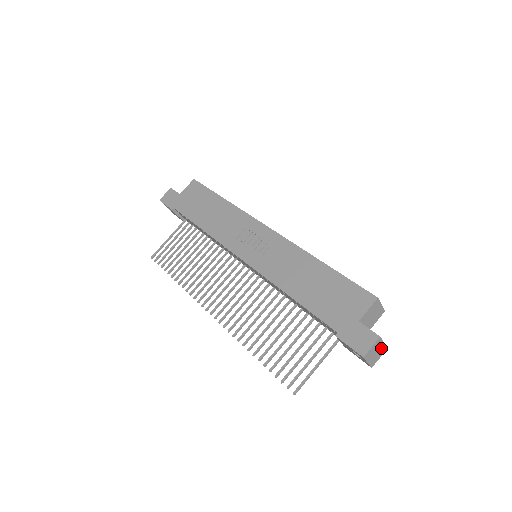
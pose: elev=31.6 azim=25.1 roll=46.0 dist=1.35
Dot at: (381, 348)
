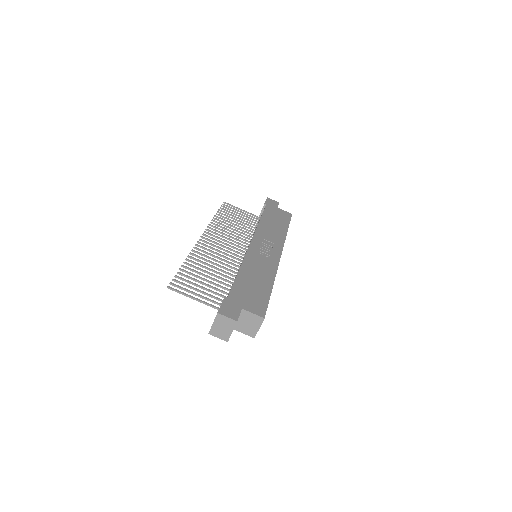
Dot at: (227, 332)
